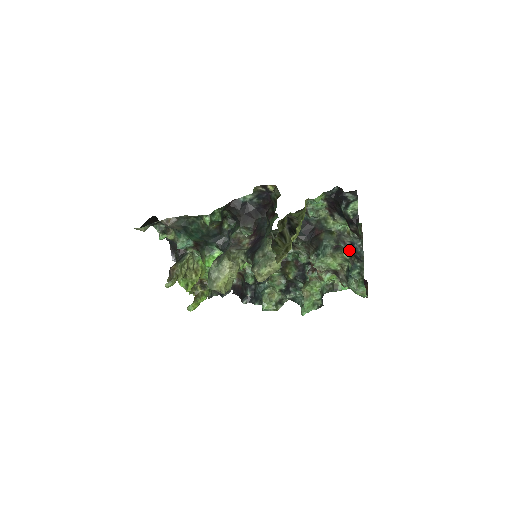
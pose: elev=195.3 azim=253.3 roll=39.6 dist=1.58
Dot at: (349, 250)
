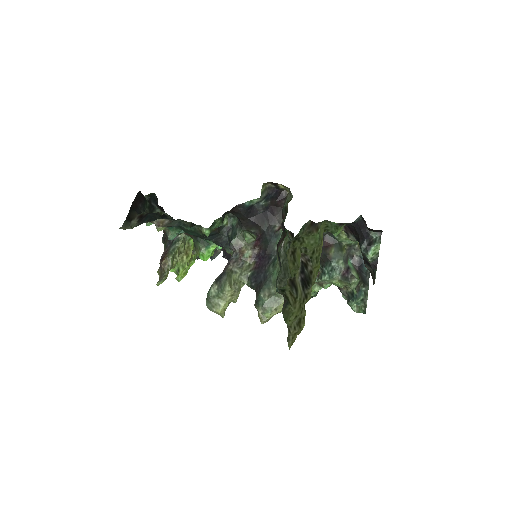
Dot at: (358, 280)
